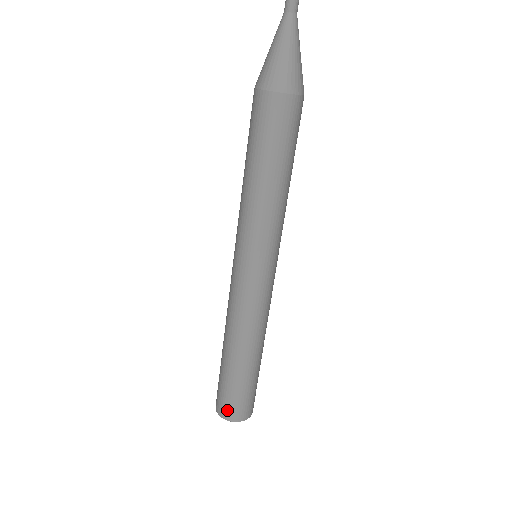
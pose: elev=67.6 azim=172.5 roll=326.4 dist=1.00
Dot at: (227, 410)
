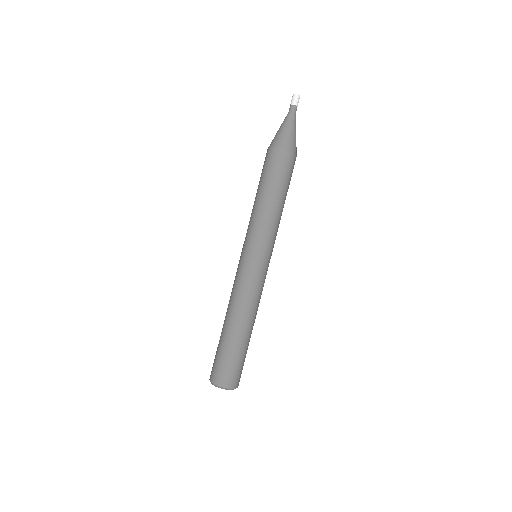
Dot at: (221, 377)
